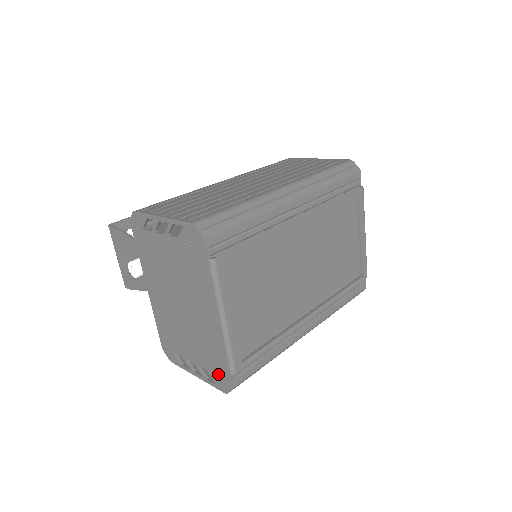
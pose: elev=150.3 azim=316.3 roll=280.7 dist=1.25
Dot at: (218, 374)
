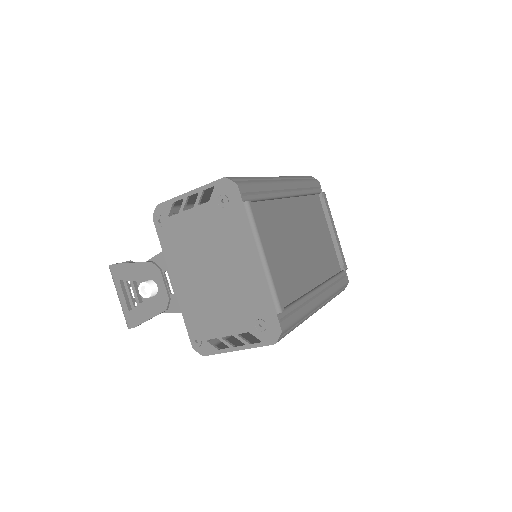
Dot at: (263, 326)
